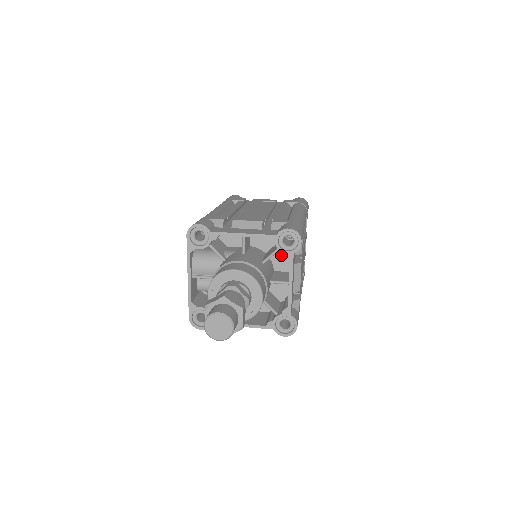
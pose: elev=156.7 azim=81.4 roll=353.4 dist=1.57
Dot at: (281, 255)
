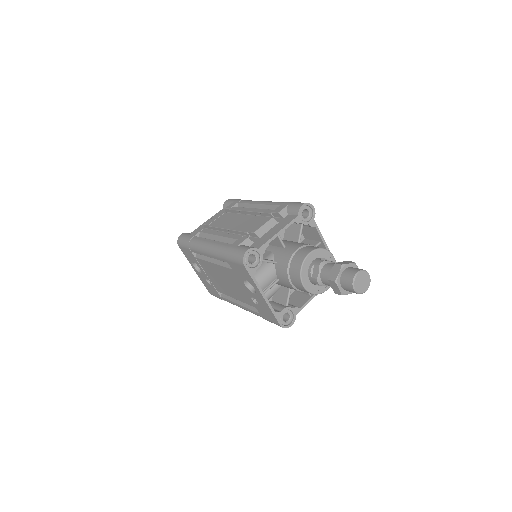
Dot at: occluded
